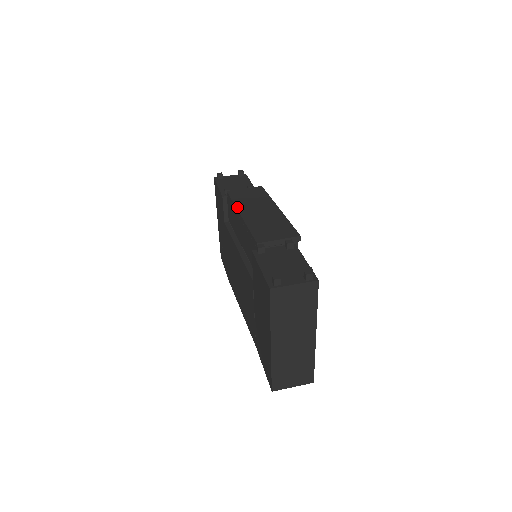
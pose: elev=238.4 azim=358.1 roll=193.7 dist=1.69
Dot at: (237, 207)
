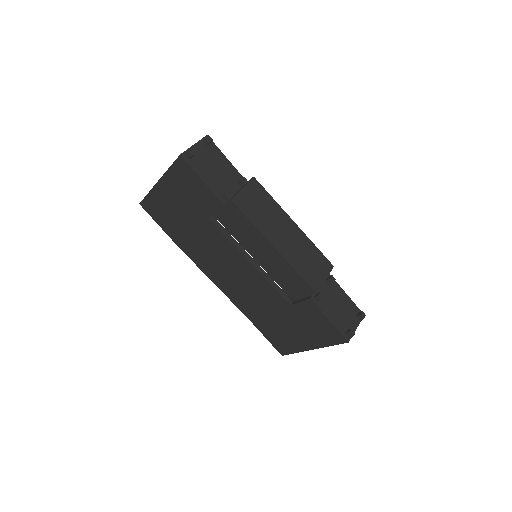
Dot at: (264, 235)
